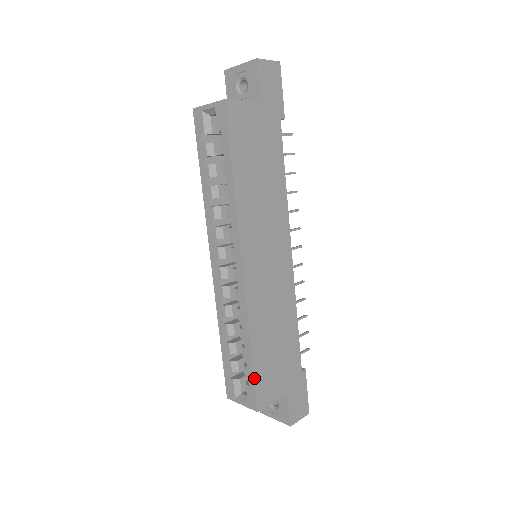
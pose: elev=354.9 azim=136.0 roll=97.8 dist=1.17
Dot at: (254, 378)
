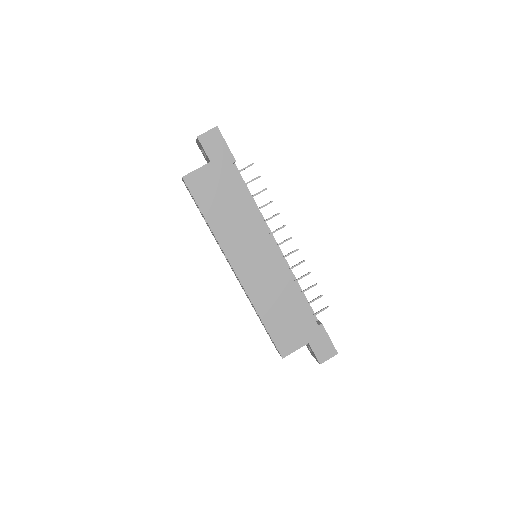
Dot at: (271, 338)
